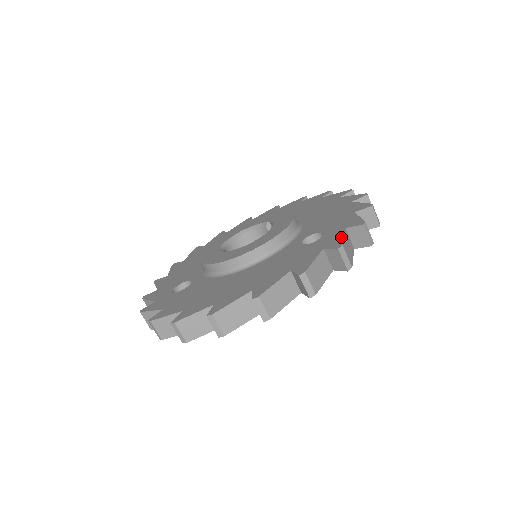
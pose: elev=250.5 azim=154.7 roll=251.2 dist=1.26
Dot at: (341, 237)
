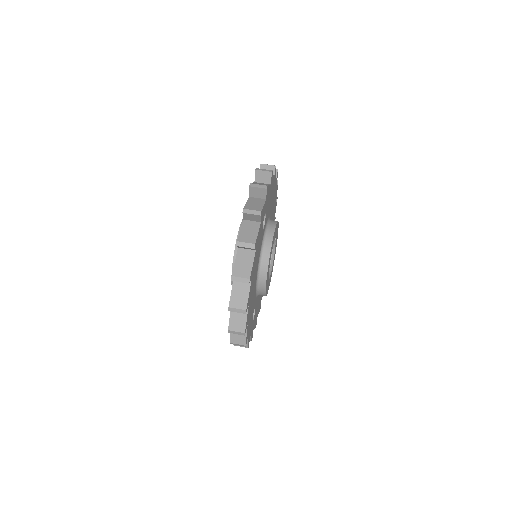
Dot at: occluded
